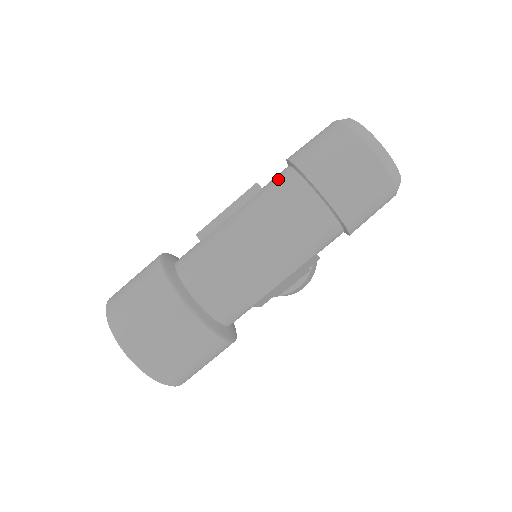
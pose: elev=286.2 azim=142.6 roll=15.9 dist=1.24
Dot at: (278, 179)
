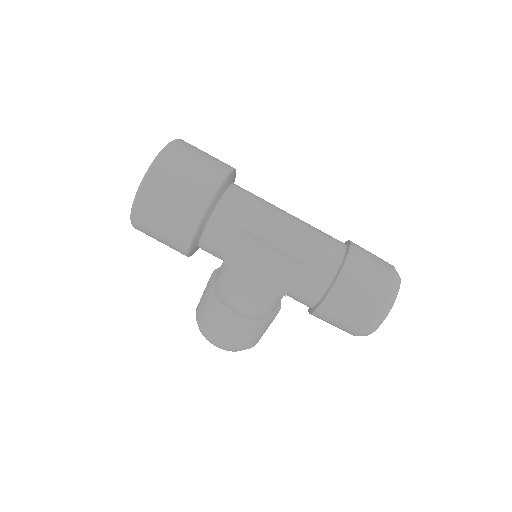
Dot at: occluded
